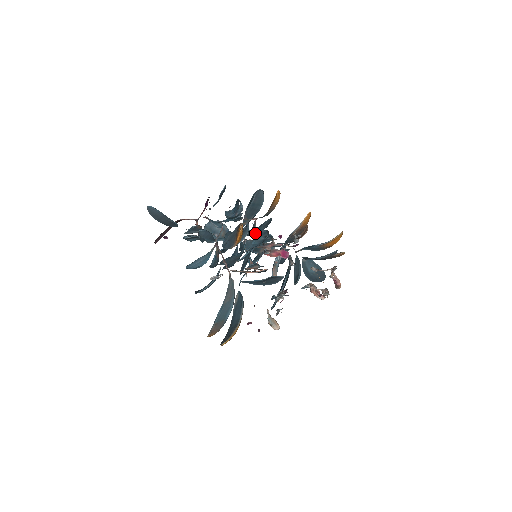
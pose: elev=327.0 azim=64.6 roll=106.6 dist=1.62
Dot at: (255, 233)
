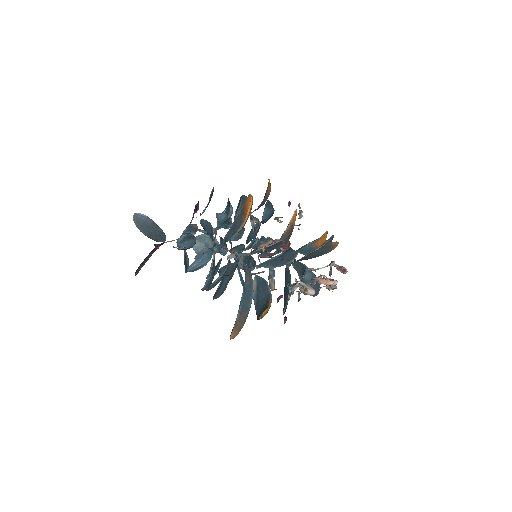
Dot at: occluded
